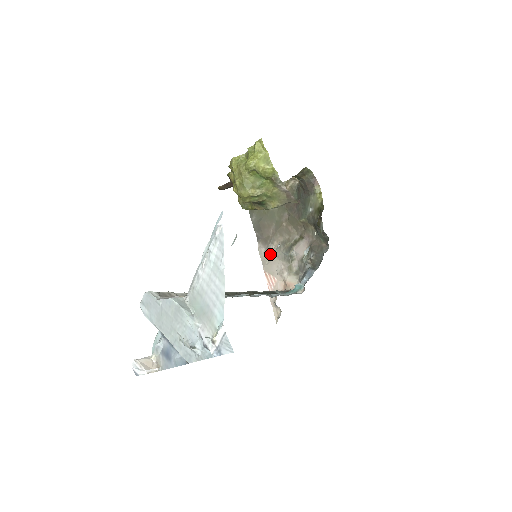
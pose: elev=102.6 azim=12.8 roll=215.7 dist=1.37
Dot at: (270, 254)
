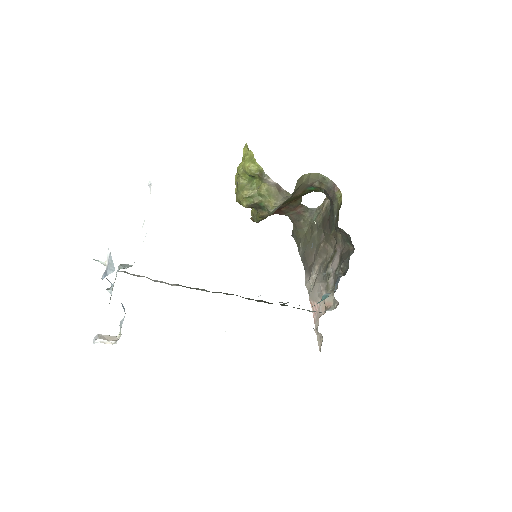
Dot at: (313, 280)
